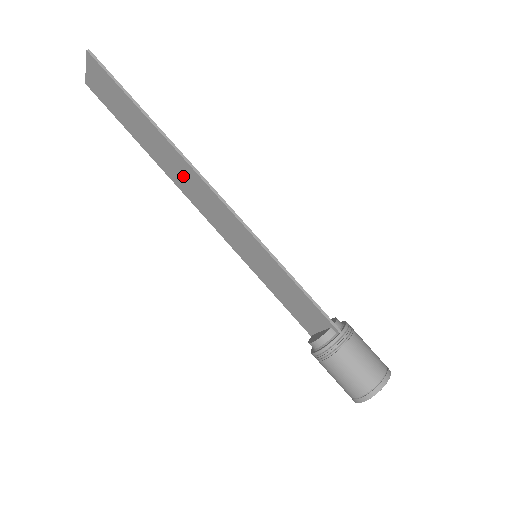
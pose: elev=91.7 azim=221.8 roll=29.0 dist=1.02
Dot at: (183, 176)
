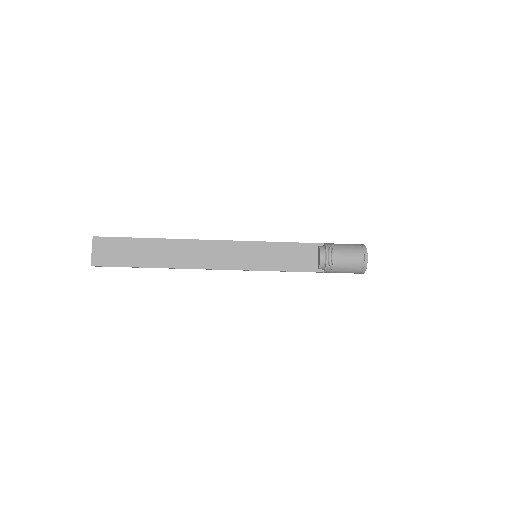
Dot at: (187, 254)
